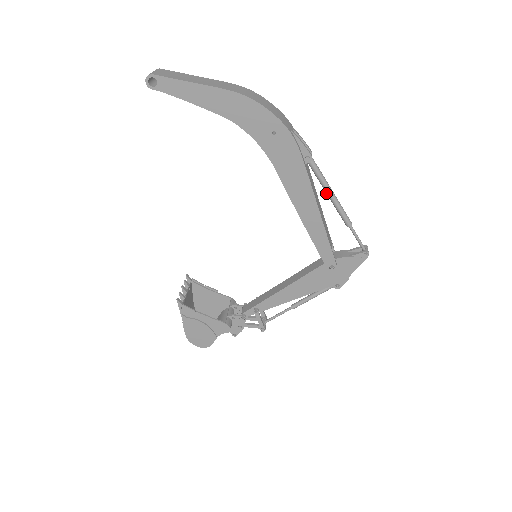
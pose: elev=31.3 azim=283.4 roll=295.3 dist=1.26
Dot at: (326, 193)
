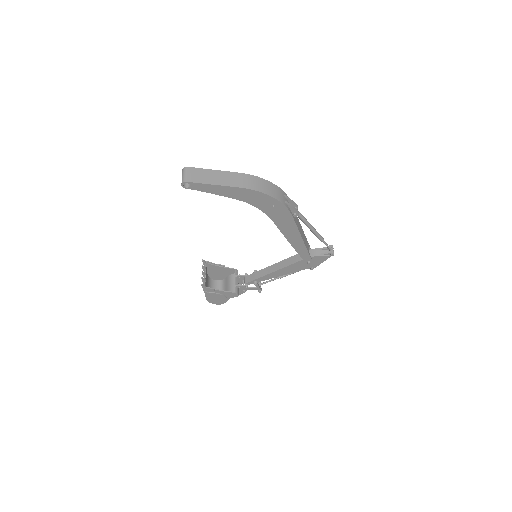
Dot at: occluded
